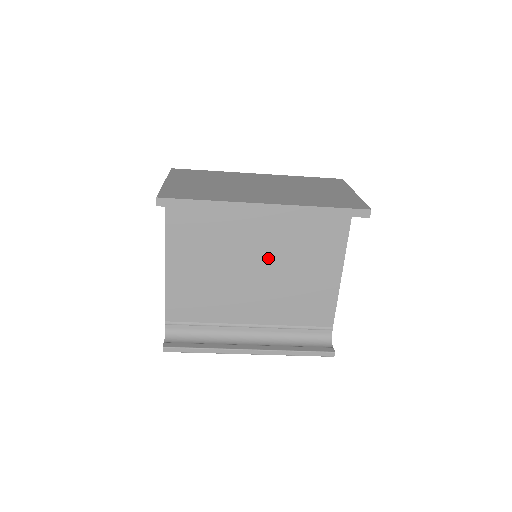
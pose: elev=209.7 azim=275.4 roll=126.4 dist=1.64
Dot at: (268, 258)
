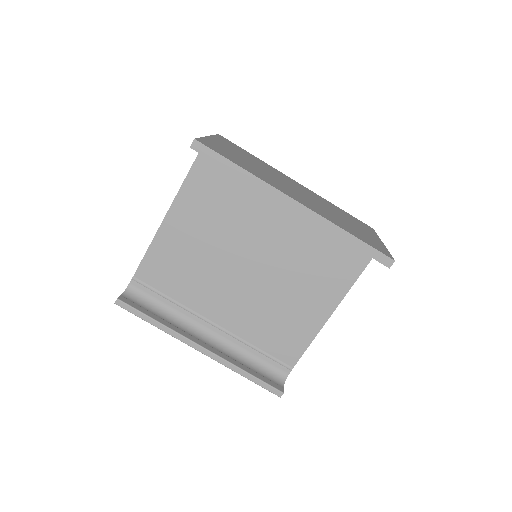
Dot at: (267, 264)
